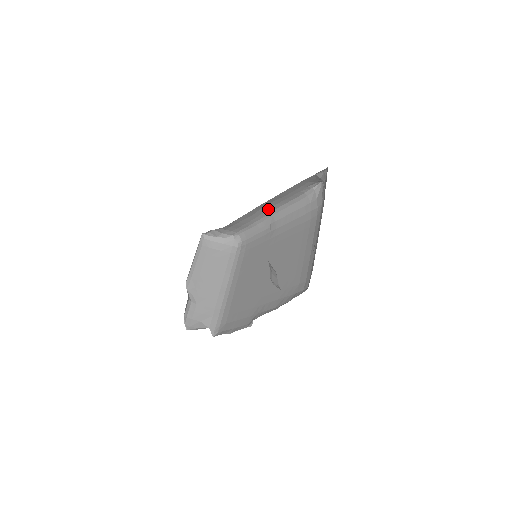
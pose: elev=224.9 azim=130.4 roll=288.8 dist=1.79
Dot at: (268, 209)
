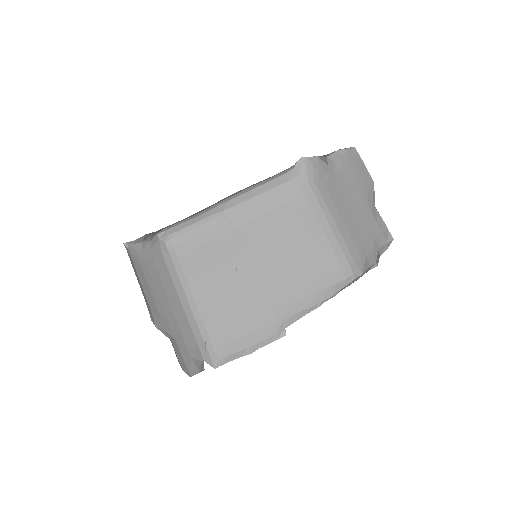
Dot at: (231, 195)
